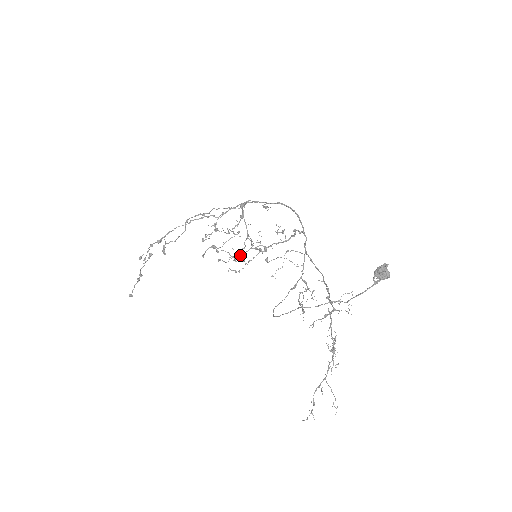
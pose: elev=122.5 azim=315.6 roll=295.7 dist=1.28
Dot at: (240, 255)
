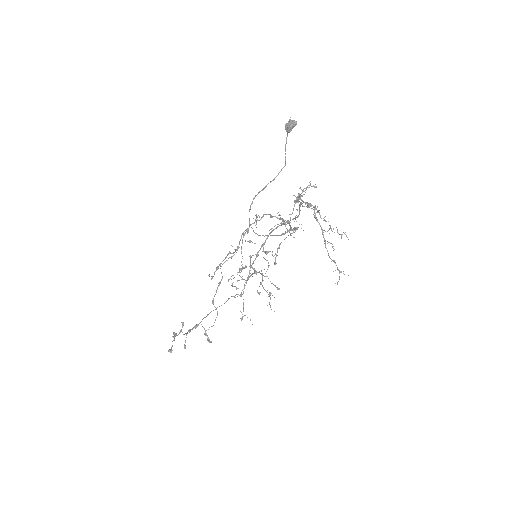
Dot at: (268, 296)
